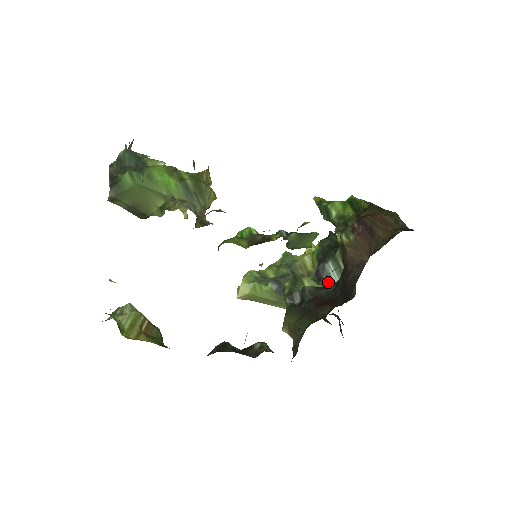
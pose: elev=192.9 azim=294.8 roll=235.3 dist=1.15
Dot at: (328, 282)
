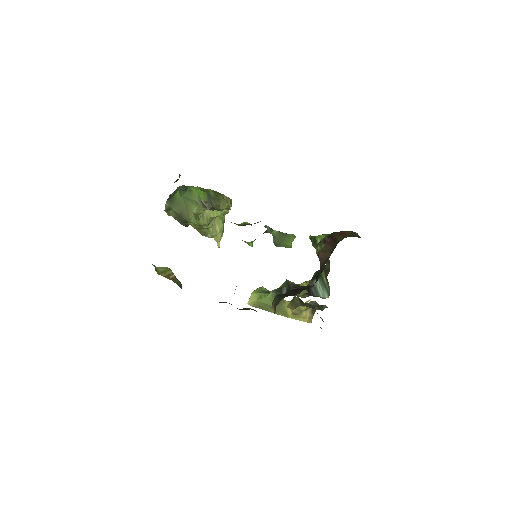
Dot at: (314, 292)
